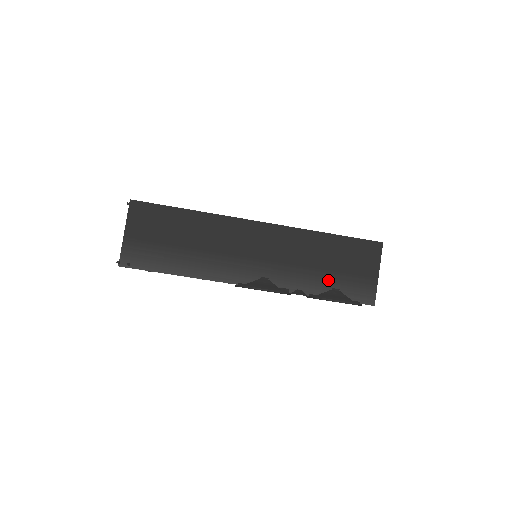
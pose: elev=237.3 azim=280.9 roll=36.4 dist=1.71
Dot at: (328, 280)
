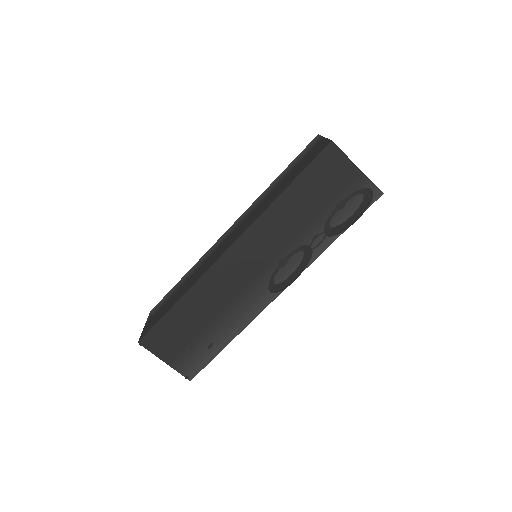
Dot at: (326, 222)
